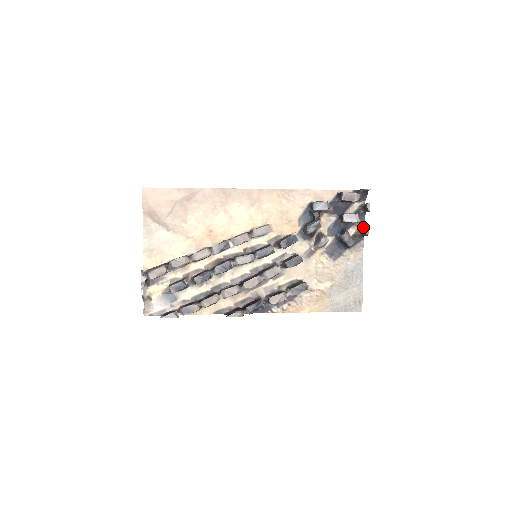
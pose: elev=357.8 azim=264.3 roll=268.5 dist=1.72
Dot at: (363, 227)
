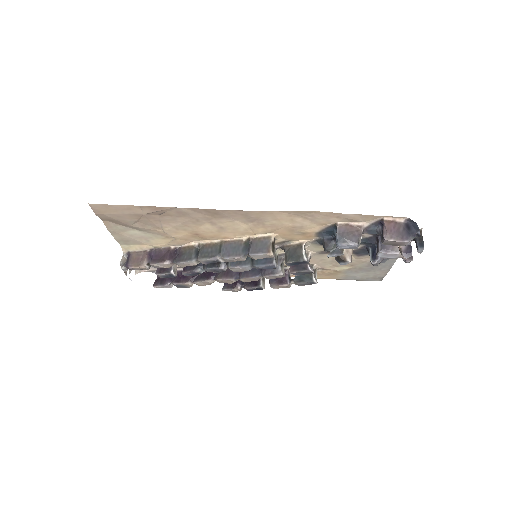
Dot at: (405, 255)
